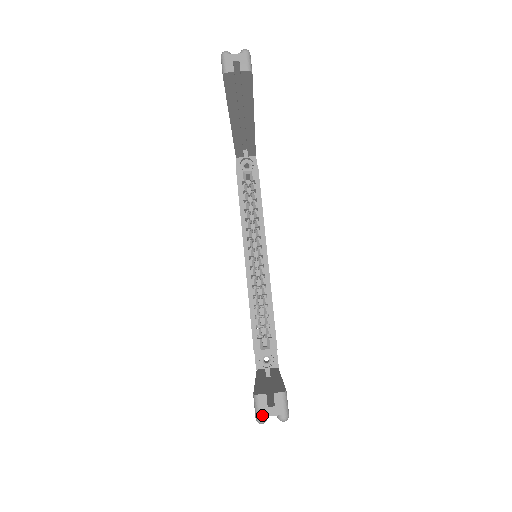
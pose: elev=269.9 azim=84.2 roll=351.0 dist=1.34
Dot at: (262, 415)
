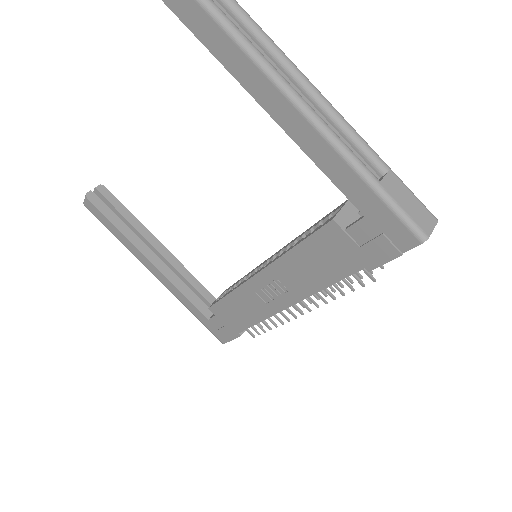
Dot at: out of frame
